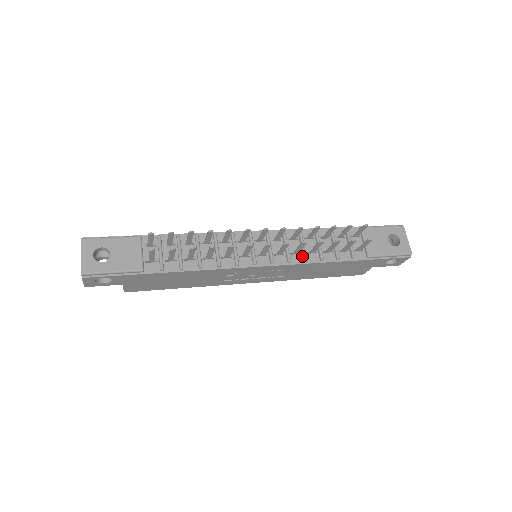
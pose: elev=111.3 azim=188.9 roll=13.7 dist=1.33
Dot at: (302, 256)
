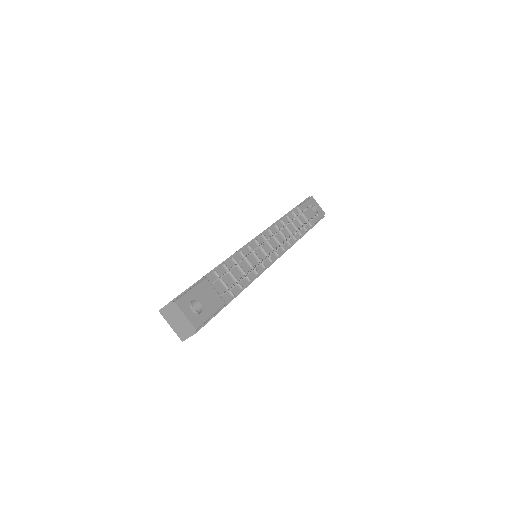
Dot at: (286, 243)
